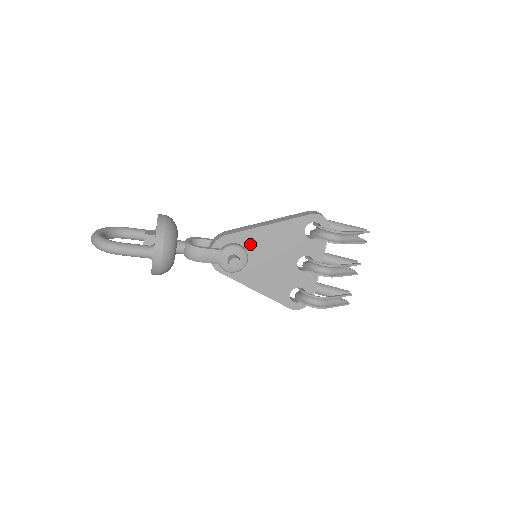
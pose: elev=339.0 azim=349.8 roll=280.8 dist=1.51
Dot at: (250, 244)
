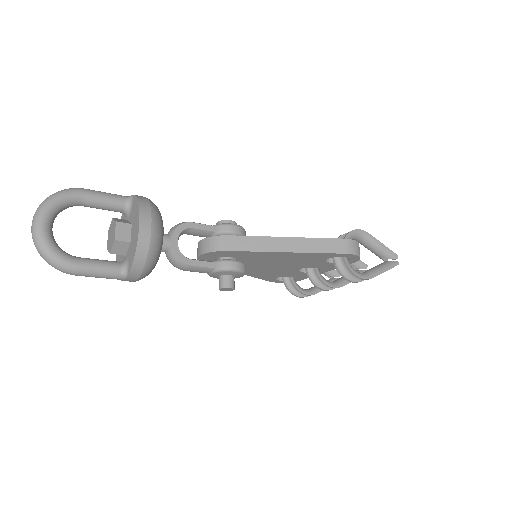
Dot at: (254, 257)
